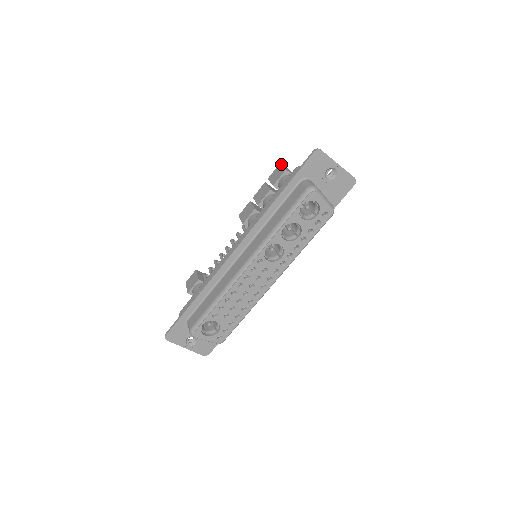
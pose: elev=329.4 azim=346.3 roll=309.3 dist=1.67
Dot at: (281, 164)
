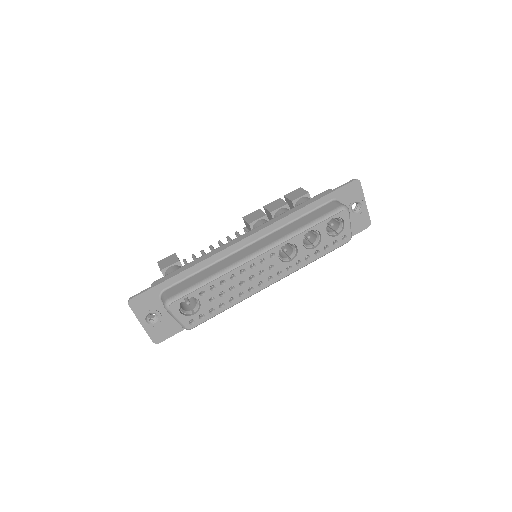
Dot at: (302, 188)
